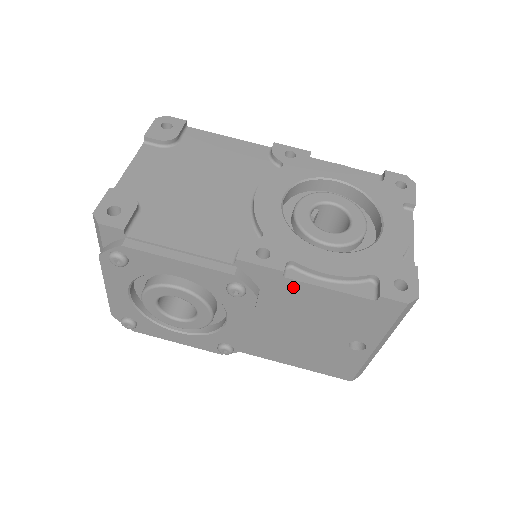
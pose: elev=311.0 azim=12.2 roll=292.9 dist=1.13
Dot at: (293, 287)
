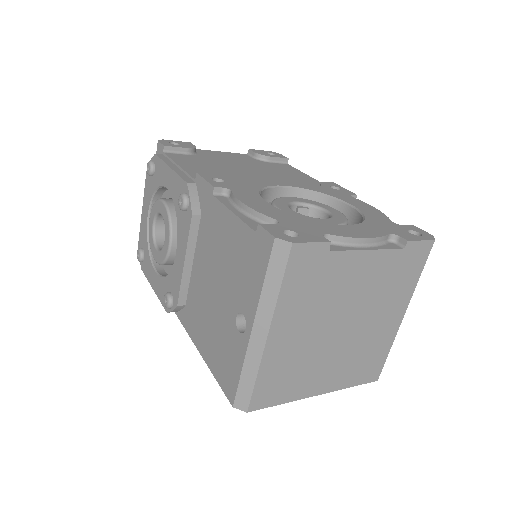
Dot at: (216, 211)
